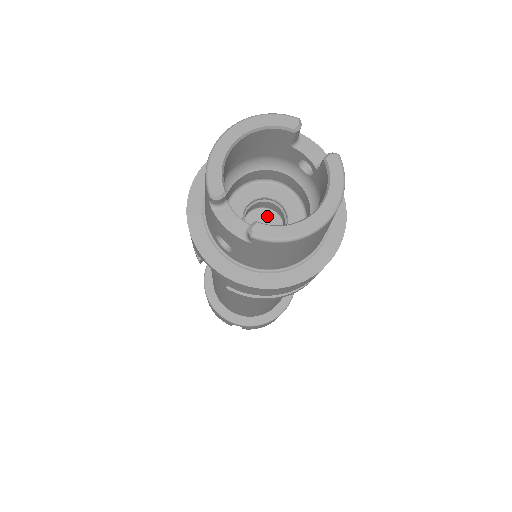
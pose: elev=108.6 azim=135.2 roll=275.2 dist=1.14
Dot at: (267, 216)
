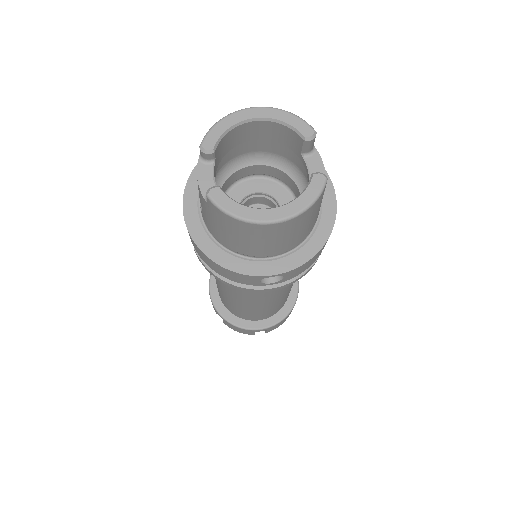
Dot at: occluded
